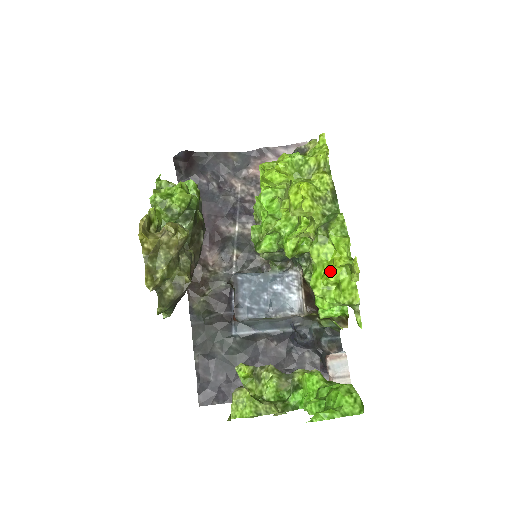
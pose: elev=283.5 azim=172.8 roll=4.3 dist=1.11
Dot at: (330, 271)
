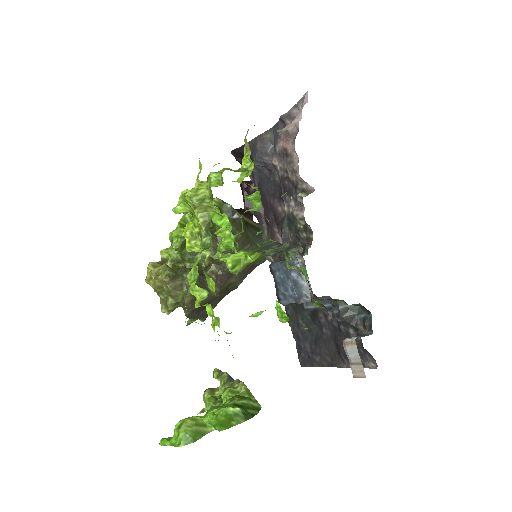
Dot at: (206, 307)
